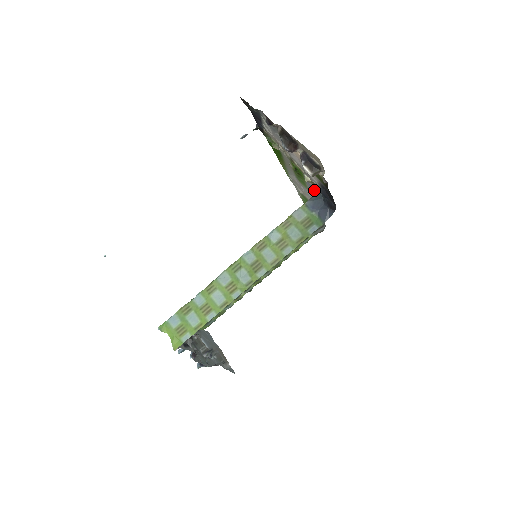
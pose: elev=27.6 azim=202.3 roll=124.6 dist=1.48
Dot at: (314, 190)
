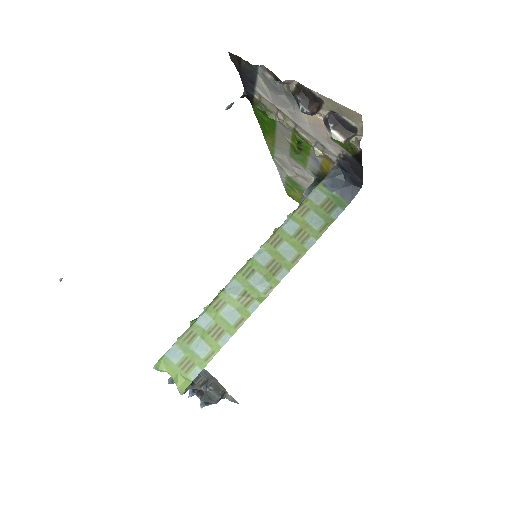
Dot at: (321, 167)
